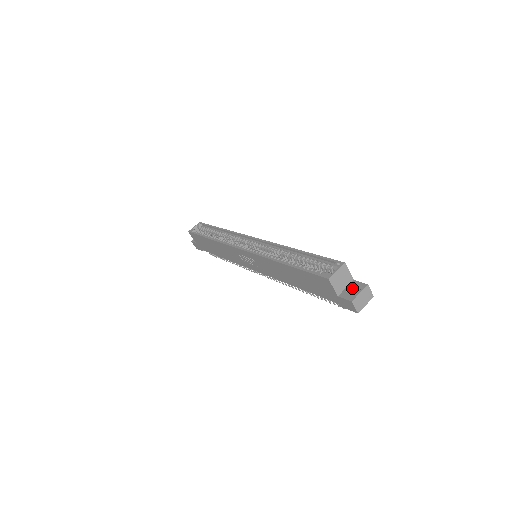
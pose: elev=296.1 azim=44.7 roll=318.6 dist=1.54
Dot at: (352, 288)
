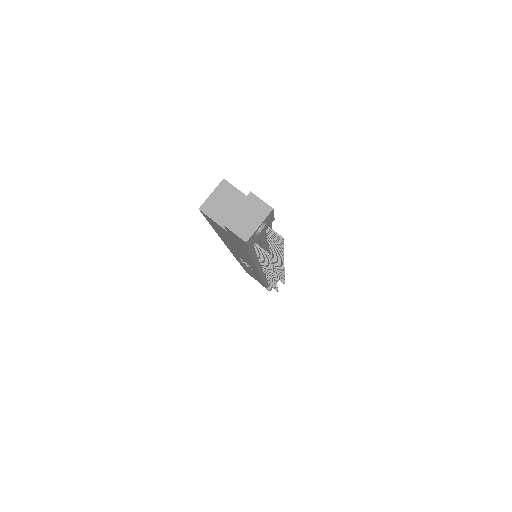
Dot at: occluded
